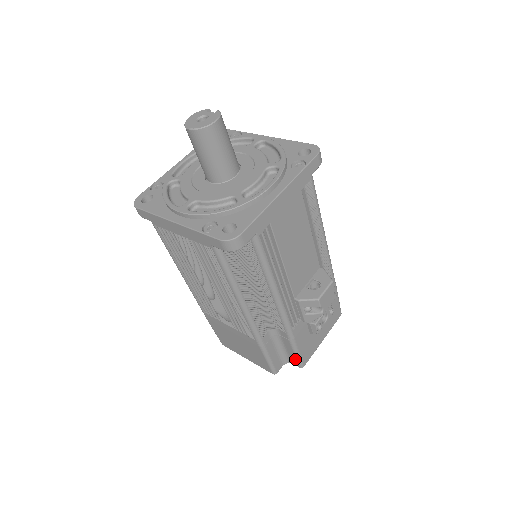
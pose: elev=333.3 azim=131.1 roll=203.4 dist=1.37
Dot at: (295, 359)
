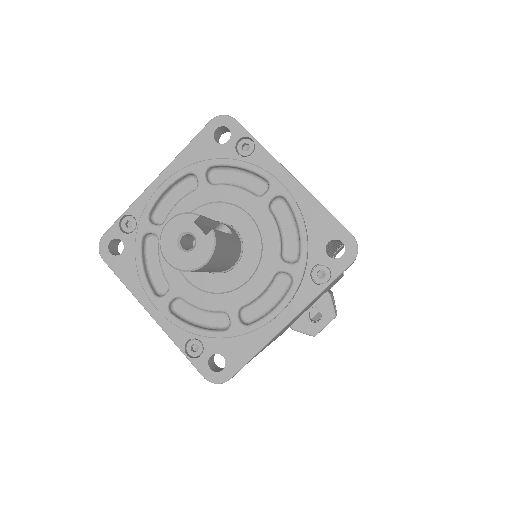
Dot at: occluded
